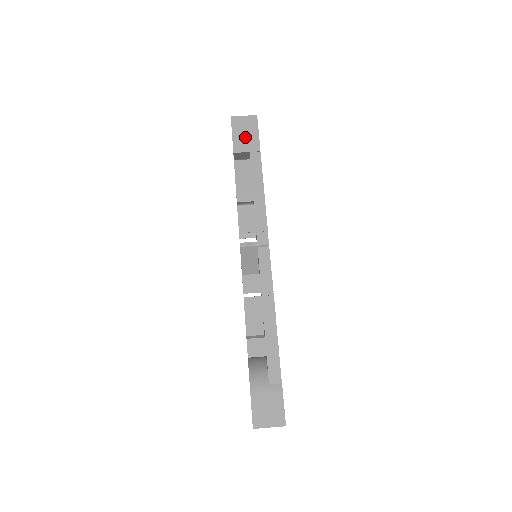
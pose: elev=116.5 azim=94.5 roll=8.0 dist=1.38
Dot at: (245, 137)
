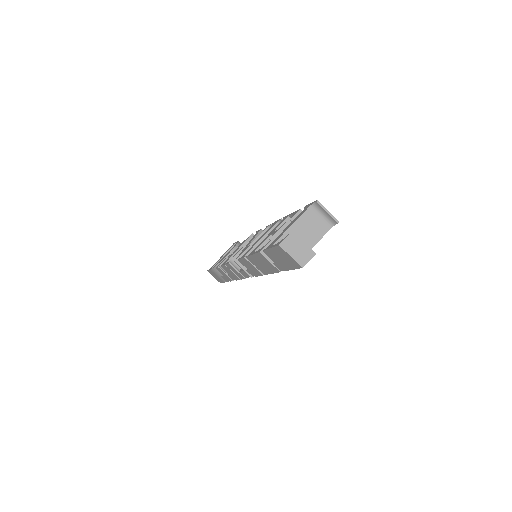
Dot at: (279, 259)
